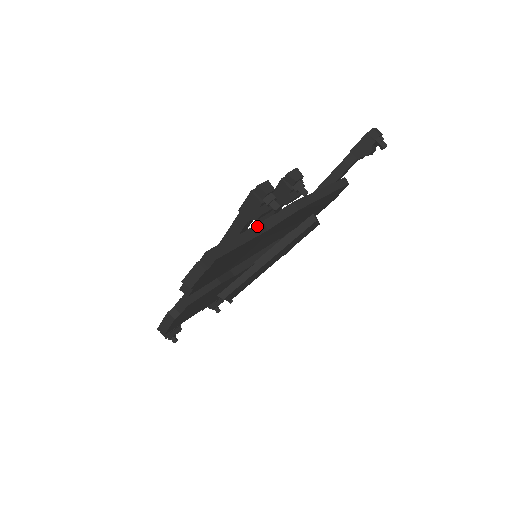
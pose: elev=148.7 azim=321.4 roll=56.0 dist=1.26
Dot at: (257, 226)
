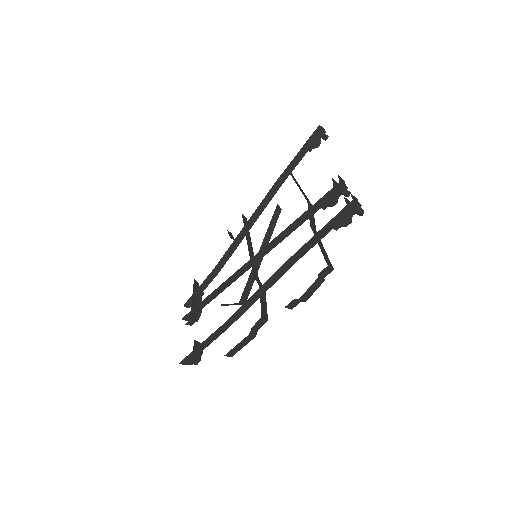
Dot at: (313, 231)
